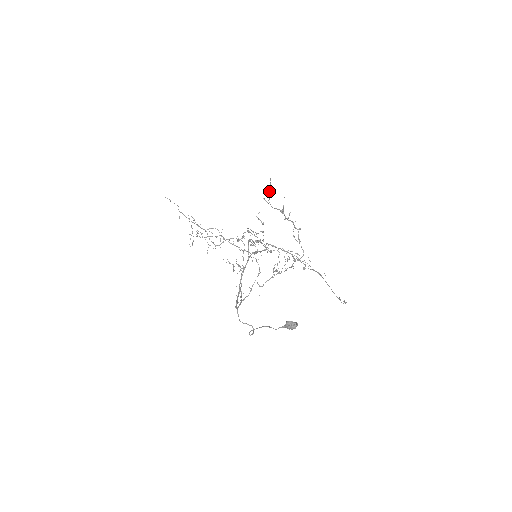
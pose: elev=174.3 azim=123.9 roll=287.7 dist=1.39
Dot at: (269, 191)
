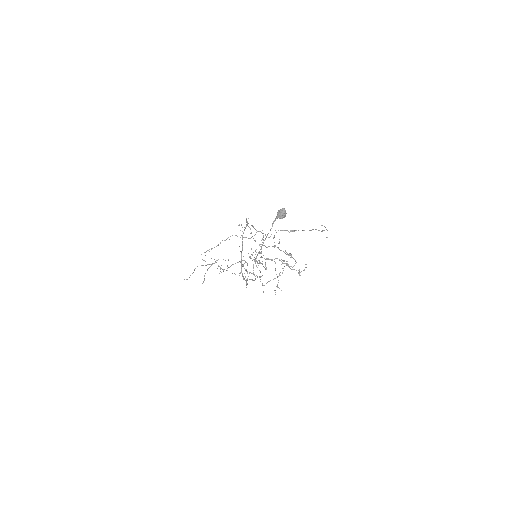
Dot at: (263, 239)
